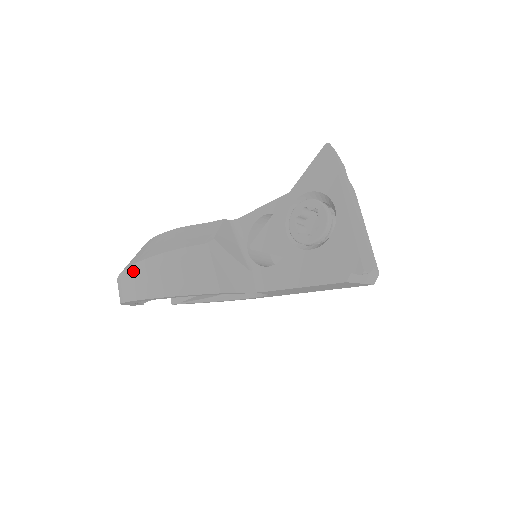
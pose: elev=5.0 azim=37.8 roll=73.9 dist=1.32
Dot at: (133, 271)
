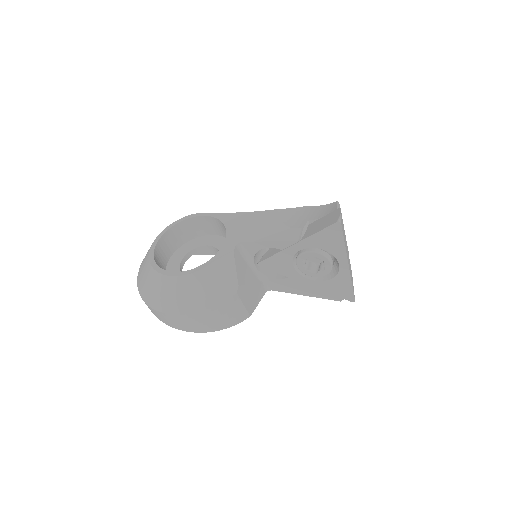
Dot at: (176, 318)
